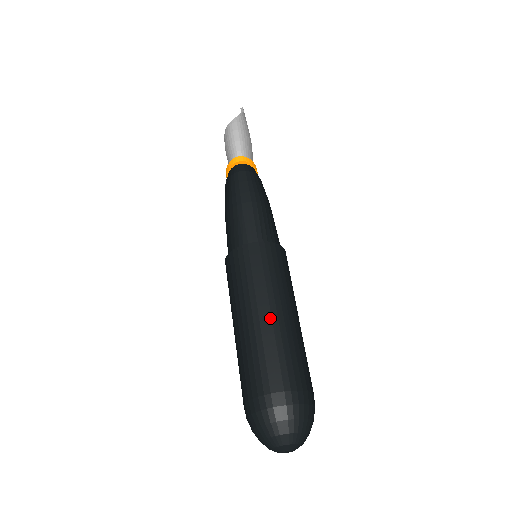
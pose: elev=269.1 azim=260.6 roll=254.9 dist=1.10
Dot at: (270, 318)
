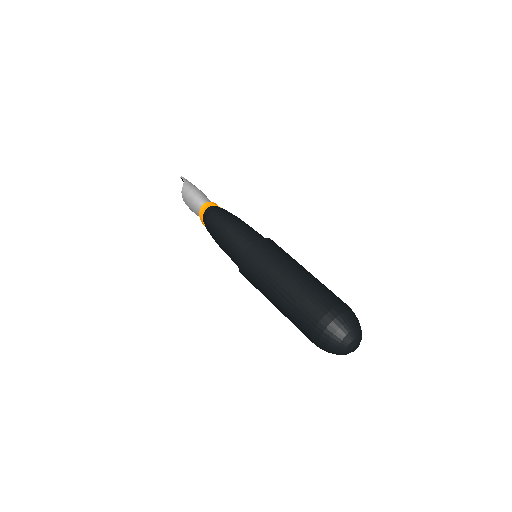
Dot at: (291, 279)
